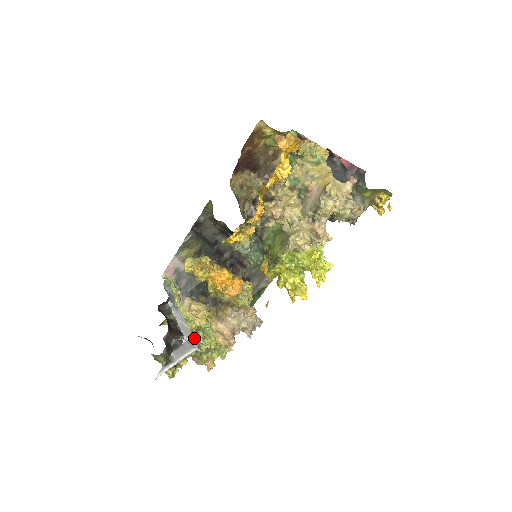
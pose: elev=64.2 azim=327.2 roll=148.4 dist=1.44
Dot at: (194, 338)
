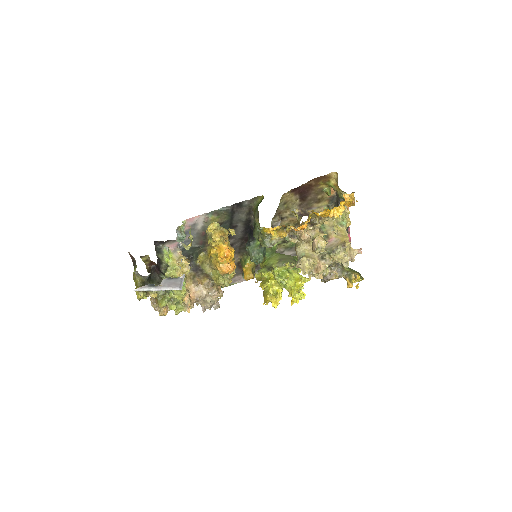
Dot at: occluded
